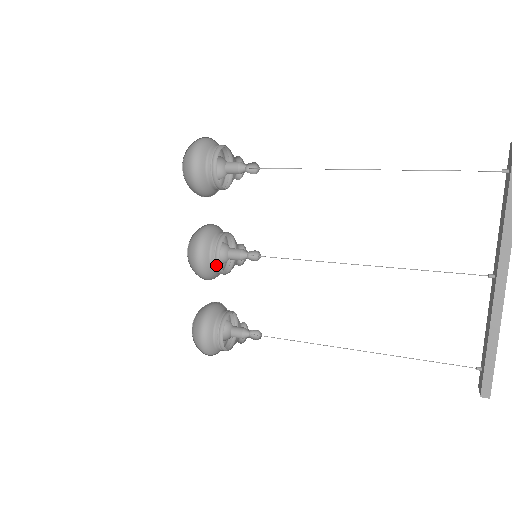
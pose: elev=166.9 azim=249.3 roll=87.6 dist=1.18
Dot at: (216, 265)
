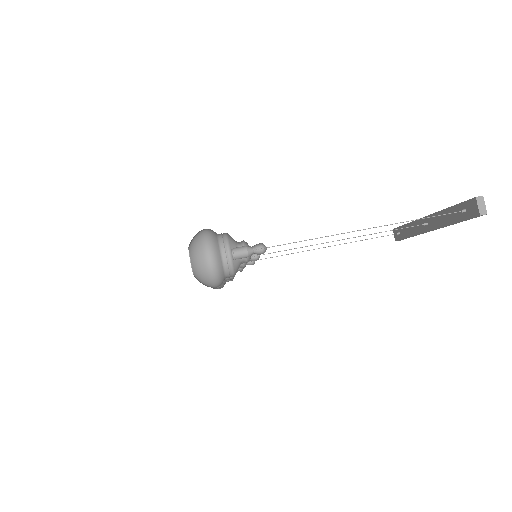
Dot at: occluded
